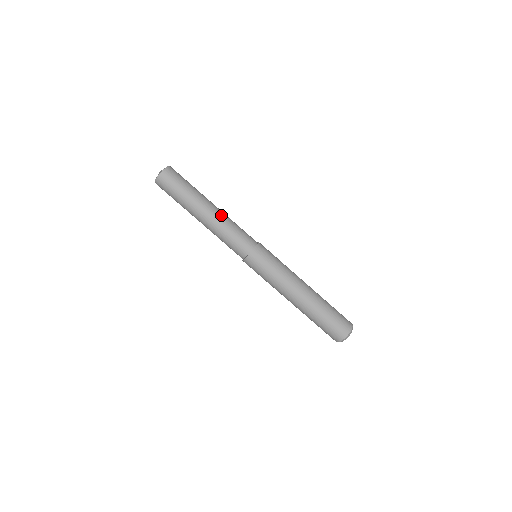
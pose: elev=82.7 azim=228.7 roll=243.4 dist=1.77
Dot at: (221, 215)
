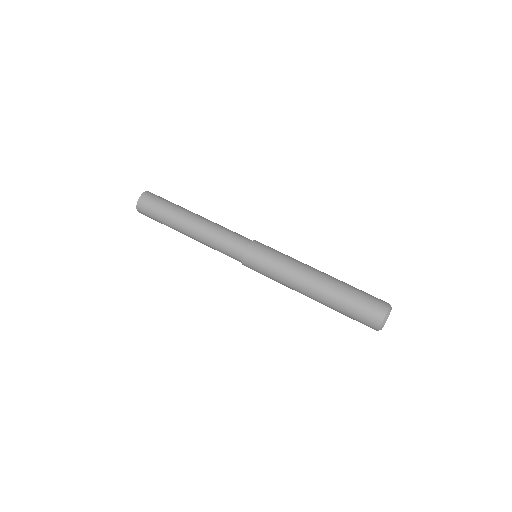
Dot at: (204, 225)
